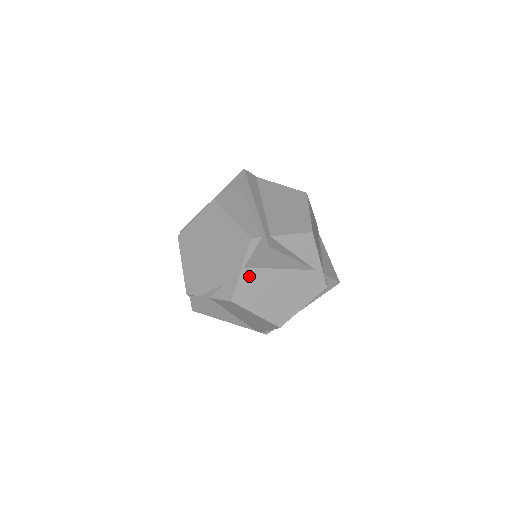
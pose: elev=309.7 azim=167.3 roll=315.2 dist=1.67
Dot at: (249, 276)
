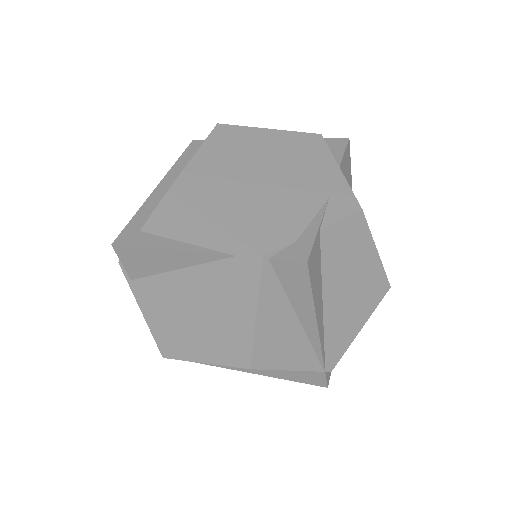
Dot at: occluded
